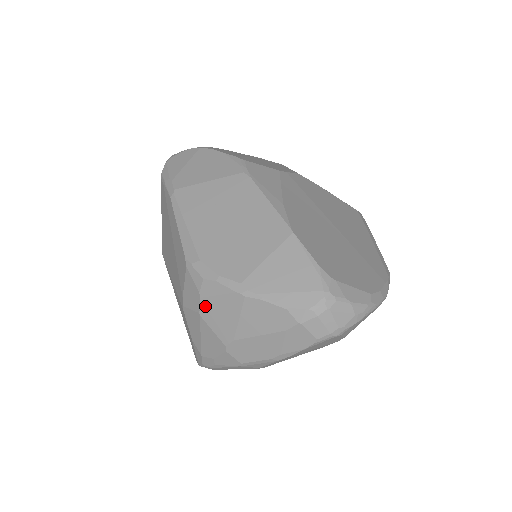
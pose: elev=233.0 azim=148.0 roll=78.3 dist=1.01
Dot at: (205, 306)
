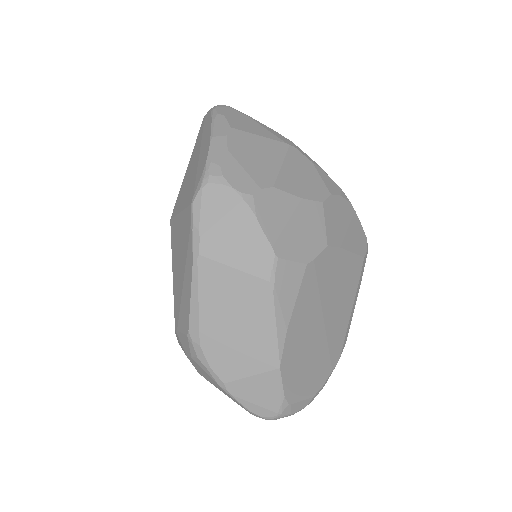
Dot at: (192, 361)
